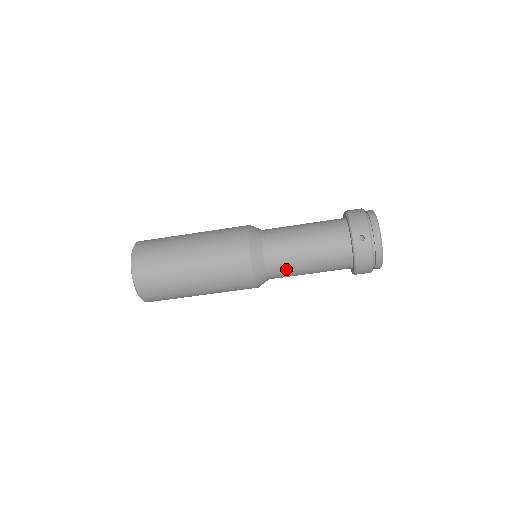
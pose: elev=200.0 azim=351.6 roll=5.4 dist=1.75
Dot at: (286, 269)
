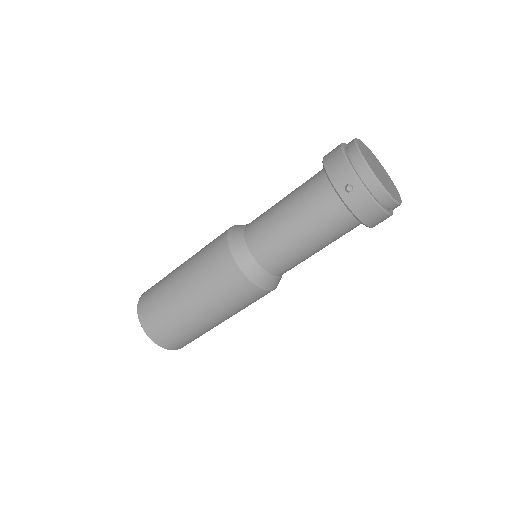
Dot at: (288, 261)
